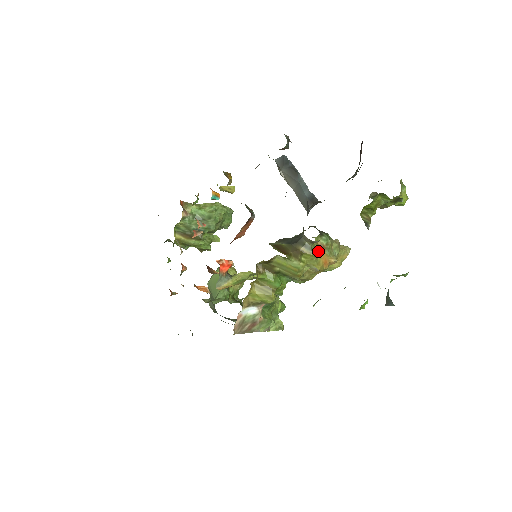
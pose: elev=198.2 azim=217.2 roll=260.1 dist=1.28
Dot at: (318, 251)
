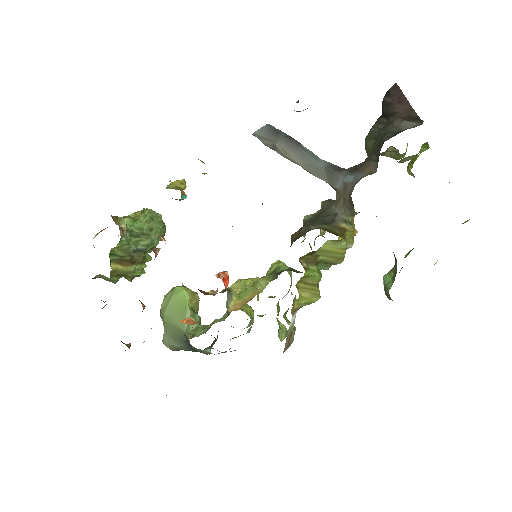
Dot at: occluded
